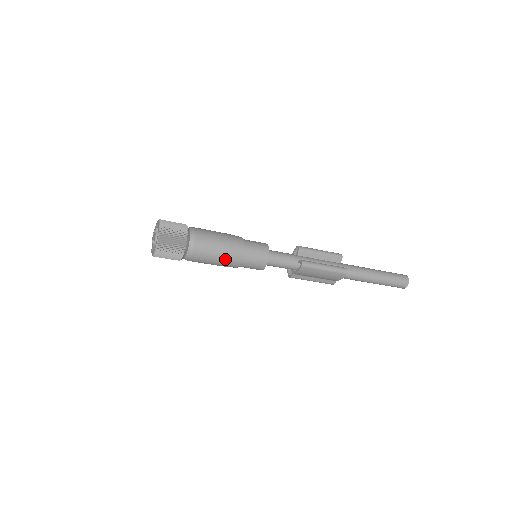
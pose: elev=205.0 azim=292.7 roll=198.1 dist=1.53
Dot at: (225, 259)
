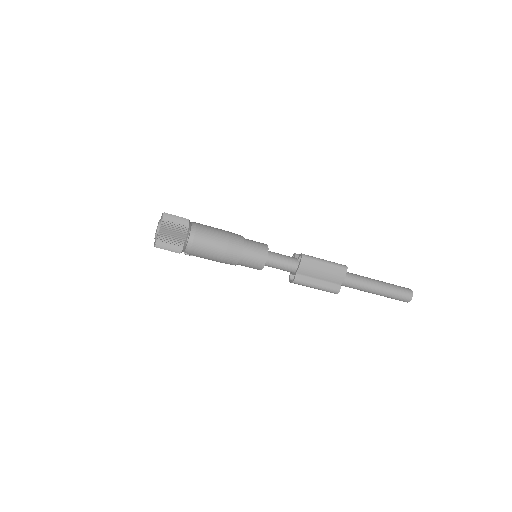
Dot at: (227, 243)
